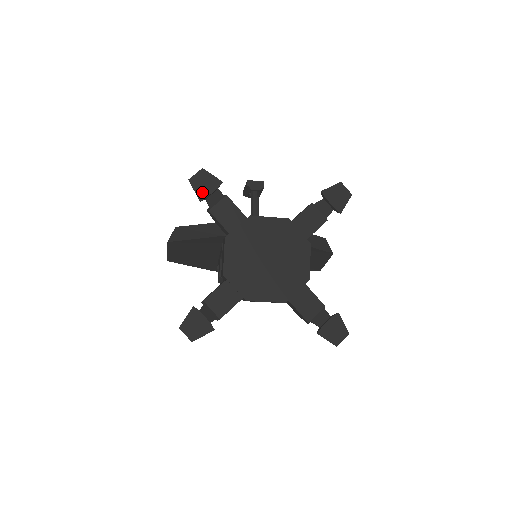
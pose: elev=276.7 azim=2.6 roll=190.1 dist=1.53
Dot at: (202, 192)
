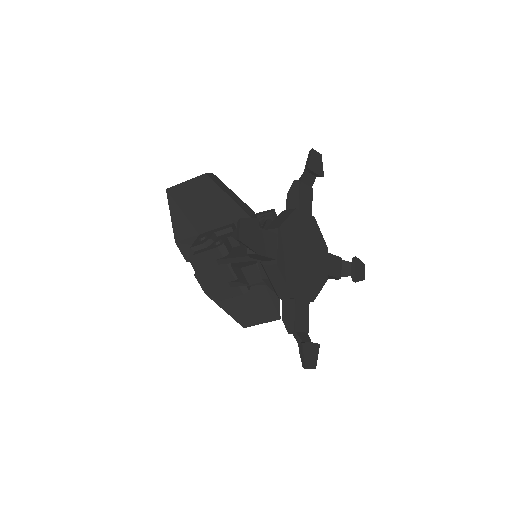
Dot at: (313, 165)
